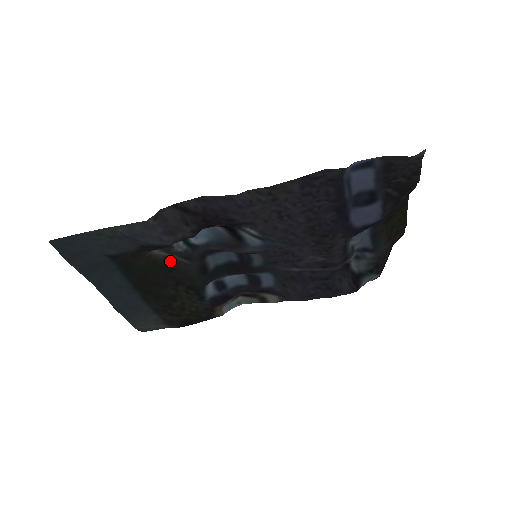
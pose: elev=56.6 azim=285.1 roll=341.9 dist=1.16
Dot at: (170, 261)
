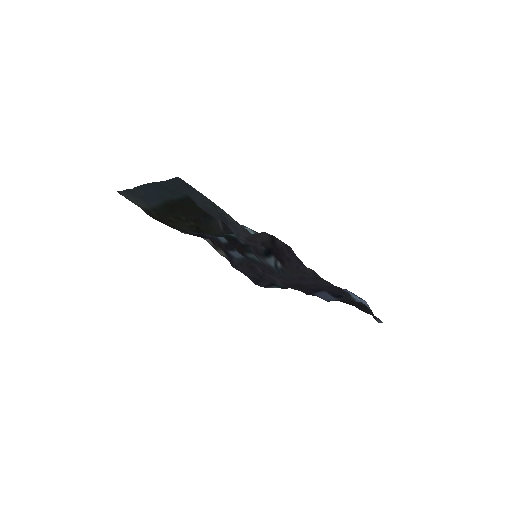
Dot at: occluded
